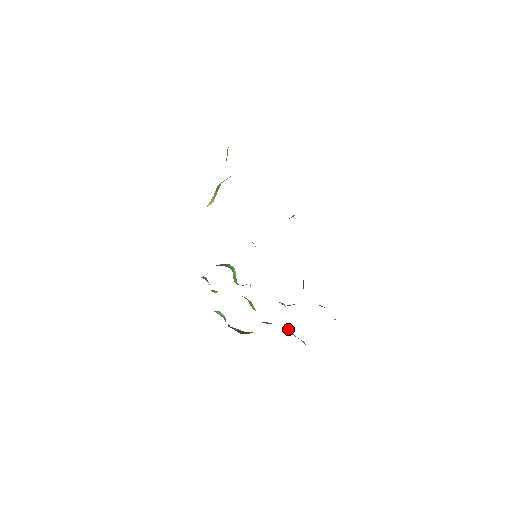
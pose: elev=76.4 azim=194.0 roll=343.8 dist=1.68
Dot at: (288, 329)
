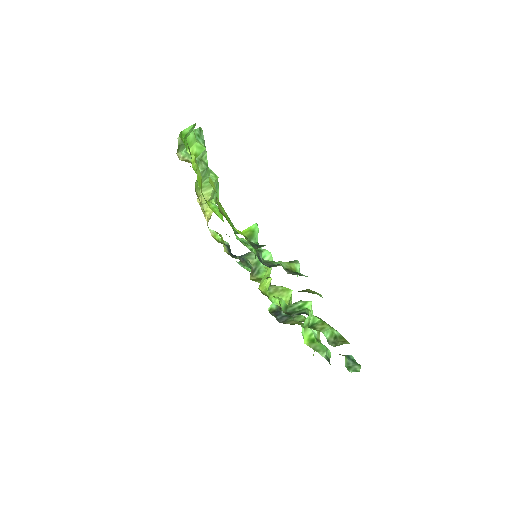
Dot at: (306, 335)
